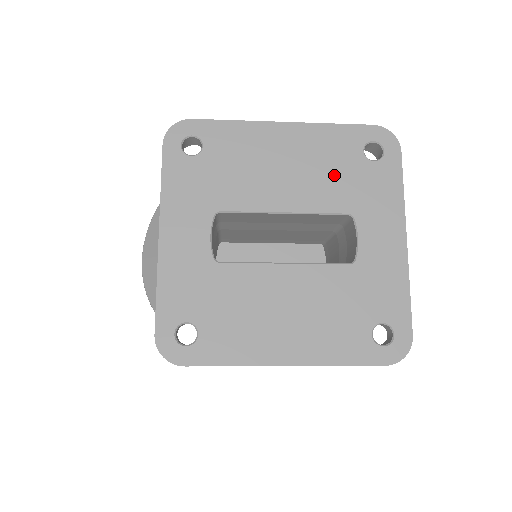
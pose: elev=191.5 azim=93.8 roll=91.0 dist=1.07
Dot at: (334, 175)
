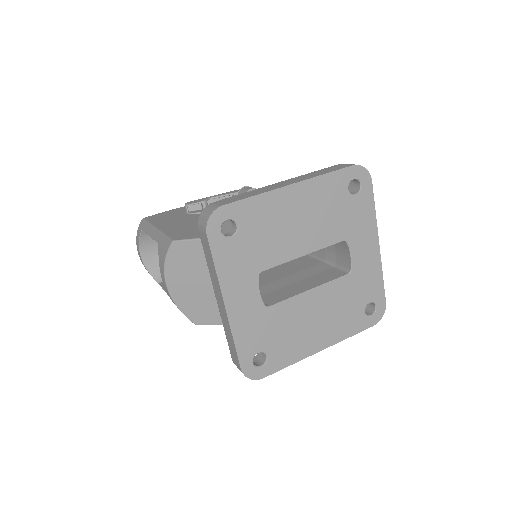
Dot at: (332, 215)
